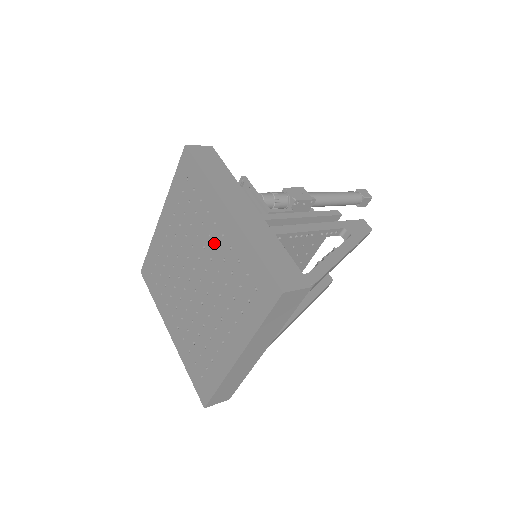
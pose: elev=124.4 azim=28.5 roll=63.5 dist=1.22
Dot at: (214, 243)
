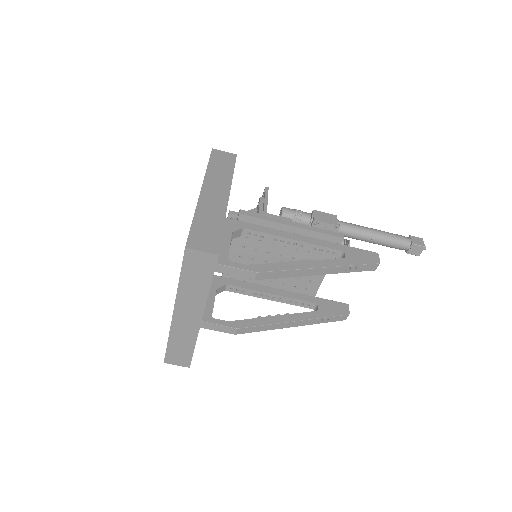
Dot at: occluded
